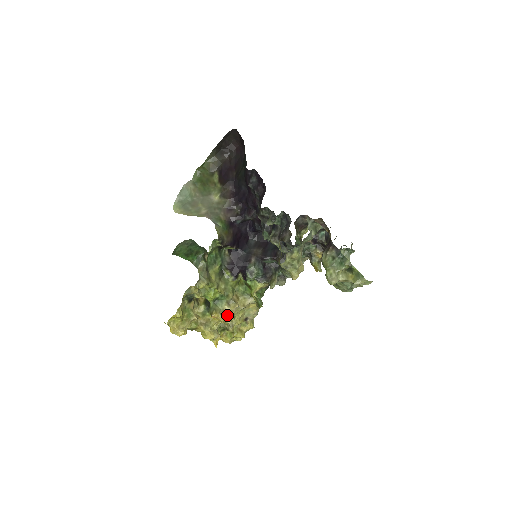
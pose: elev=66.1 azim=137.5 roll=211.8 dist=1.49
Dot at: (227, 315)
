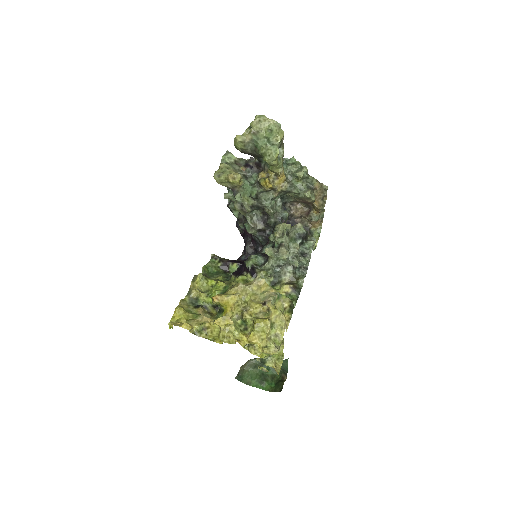
Dot at: (231, 295)
